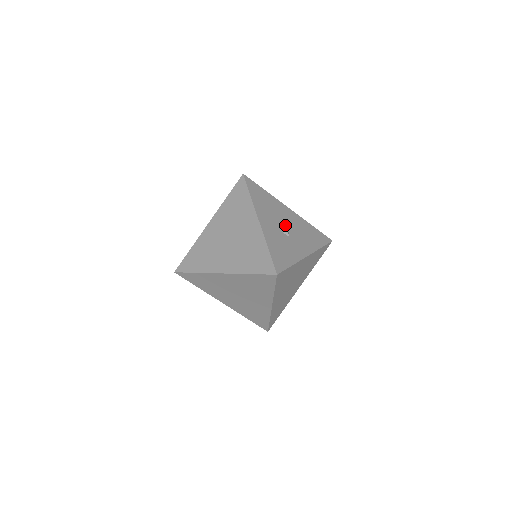
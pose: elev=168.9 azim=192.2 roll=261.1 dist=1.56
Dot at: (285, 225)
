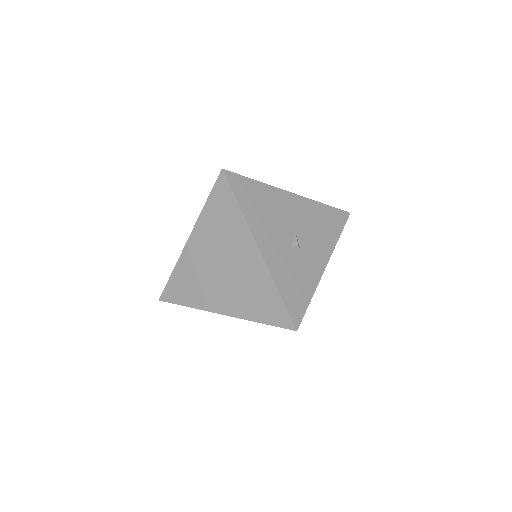
Dot at: (292, 231)
